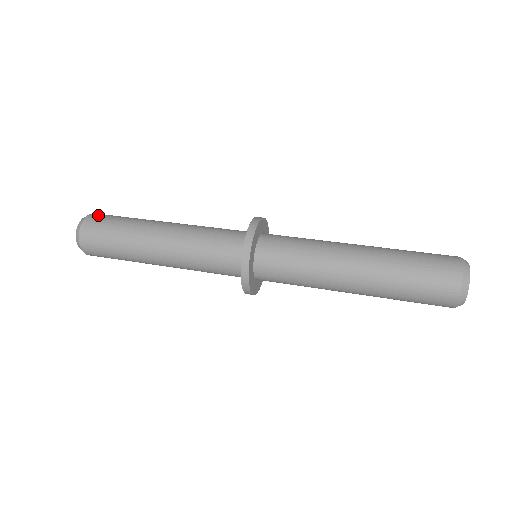
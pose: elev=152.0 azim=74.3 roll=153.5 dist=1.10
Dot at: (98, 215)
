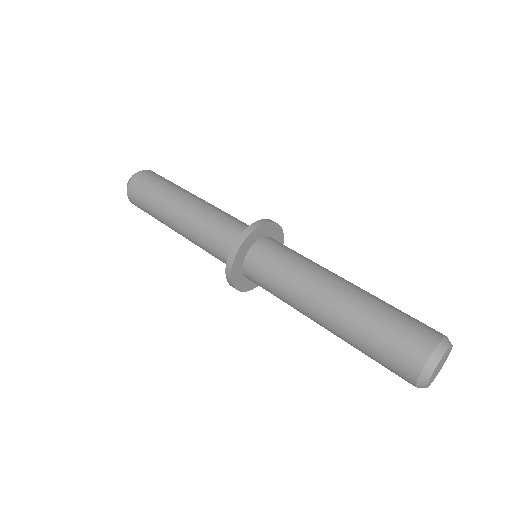
Dot at: occluded
